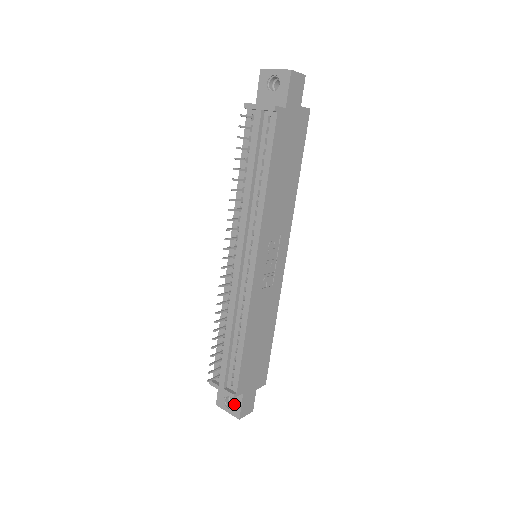
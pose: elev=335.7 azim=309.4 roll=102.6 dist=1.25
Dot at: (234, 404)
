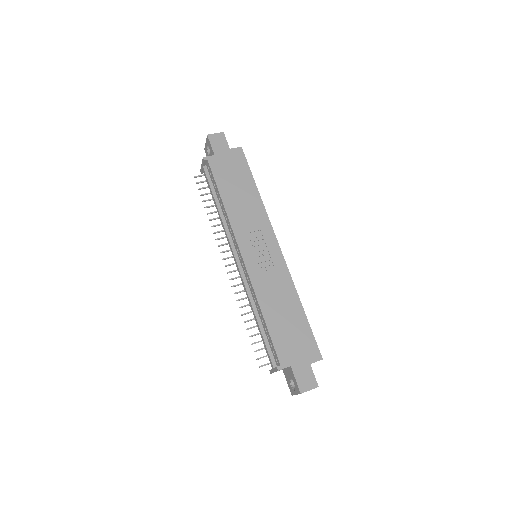
Dot at: occluded
